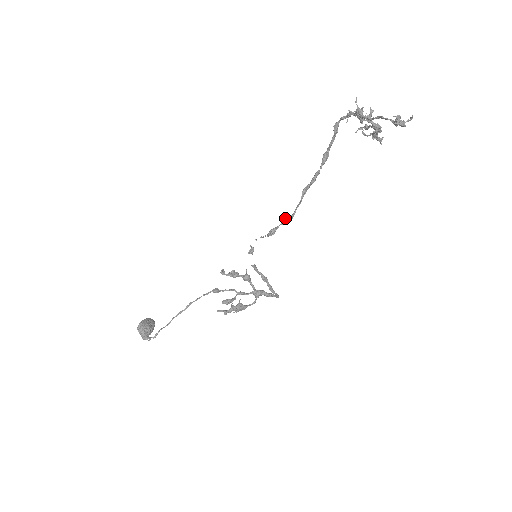
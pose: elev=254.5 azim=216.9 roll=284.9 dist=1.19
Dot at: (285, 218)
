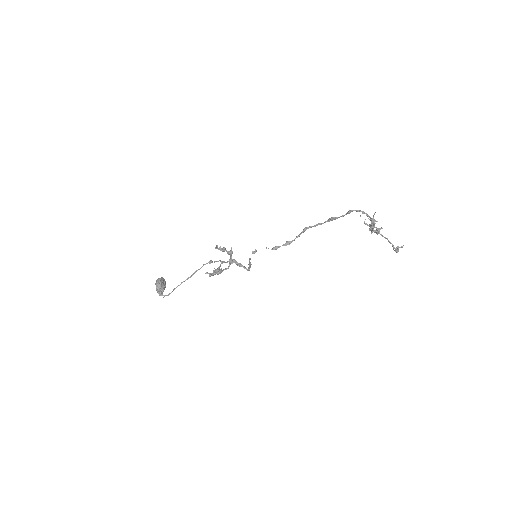
Dot at: (288, 242)
